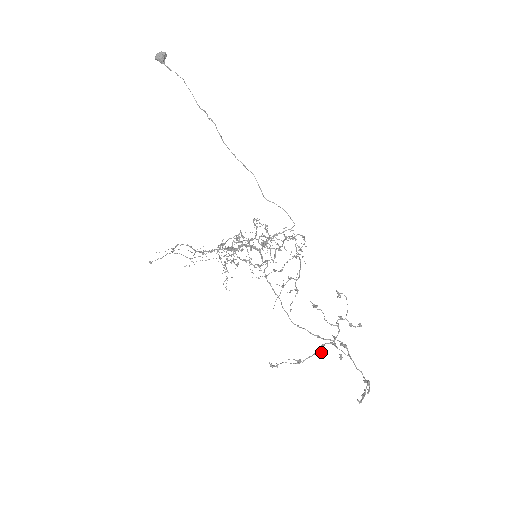
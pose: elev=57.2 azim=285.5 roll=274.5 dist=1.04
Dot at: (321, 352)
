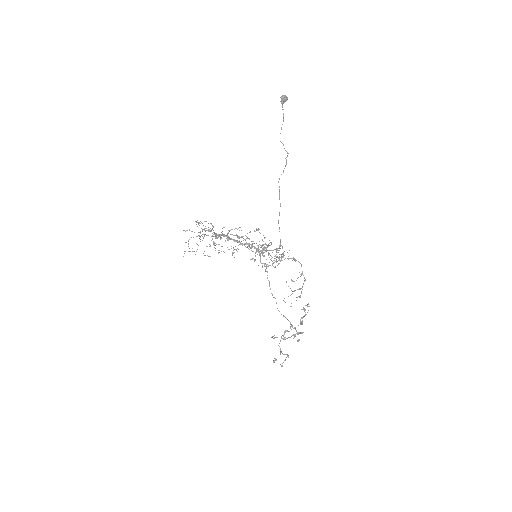
Dot at: (295, 336)
